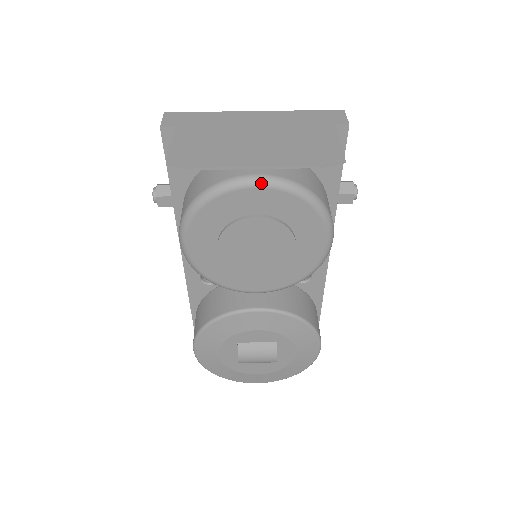
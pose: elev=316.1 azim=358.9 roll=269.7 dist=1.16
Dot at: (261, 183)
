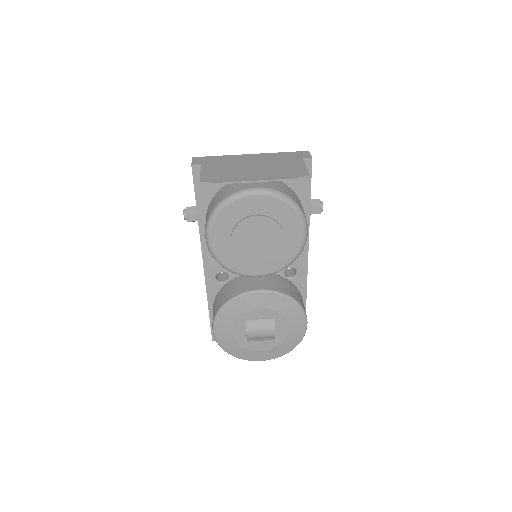
Dot at: (258, 192)
